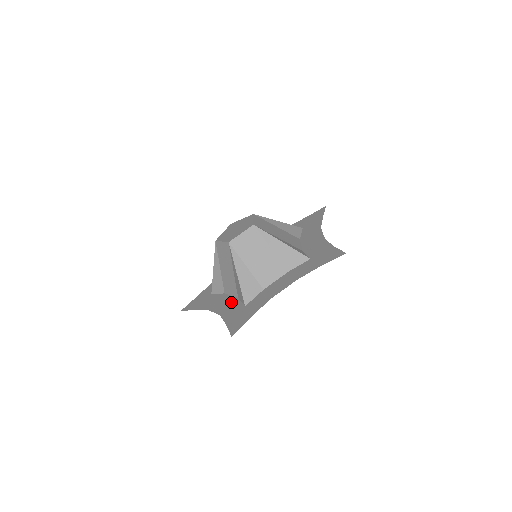
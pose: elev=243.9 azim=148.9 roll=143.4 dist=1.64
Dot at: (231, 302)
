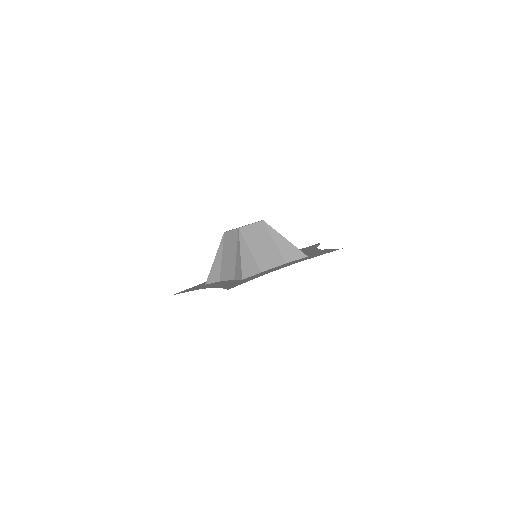
Dot at: (227, 282)
